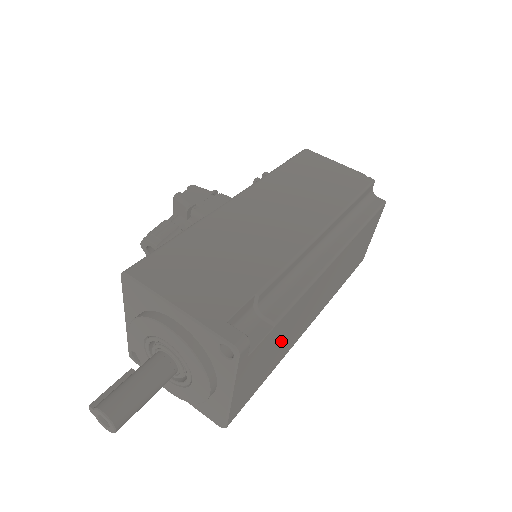
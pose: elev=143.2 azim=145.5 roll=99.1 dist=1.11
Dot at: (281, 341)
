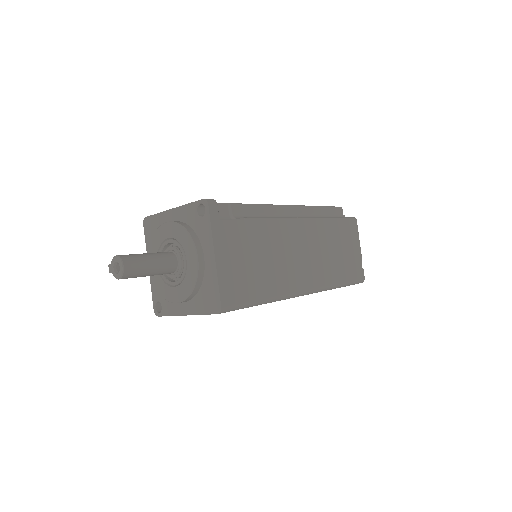
Dot at: (264, 258)
